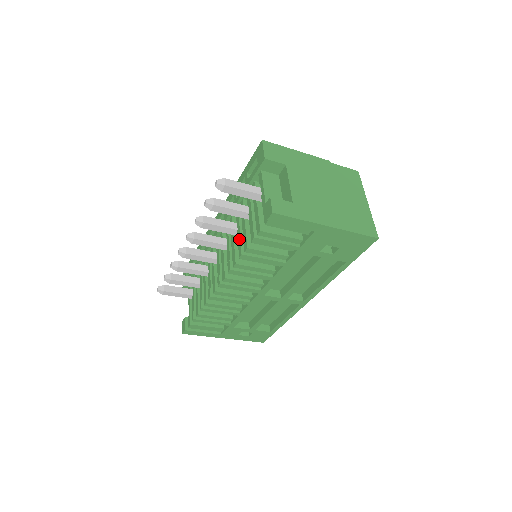
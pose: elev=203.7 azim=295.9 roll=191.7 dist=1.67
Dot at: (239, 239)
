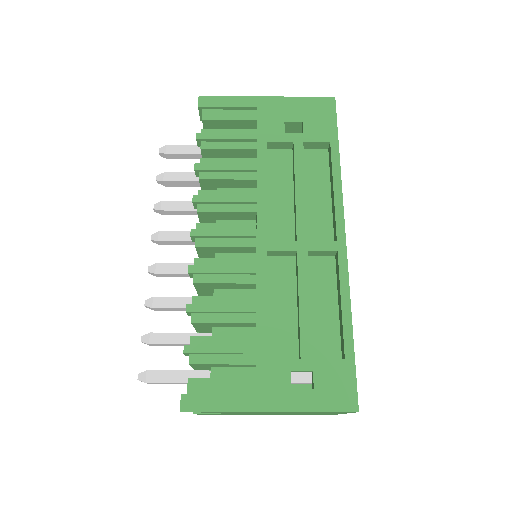
Dot at: occluded
